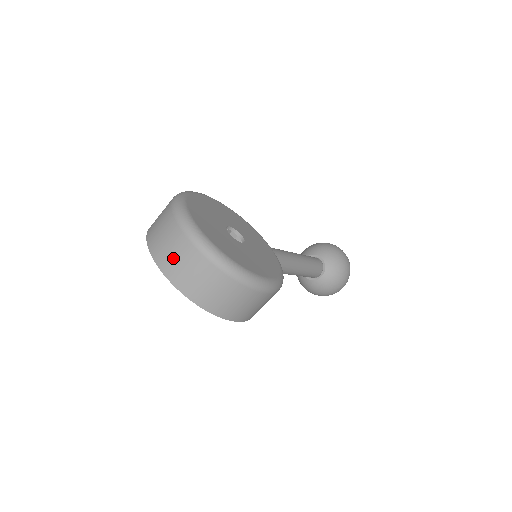
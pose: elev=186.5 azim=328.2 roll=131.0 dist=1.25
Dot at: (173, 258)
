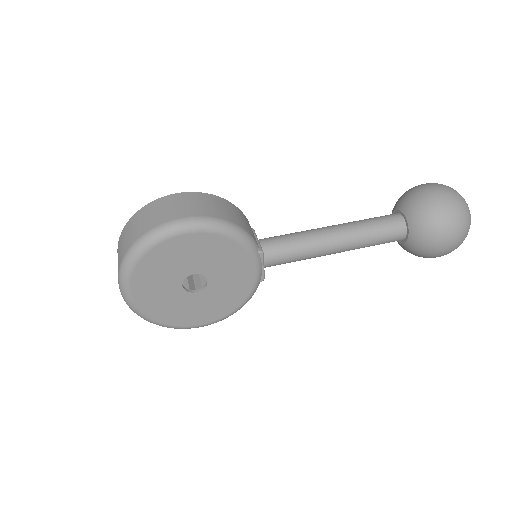
Dot at: occluded
